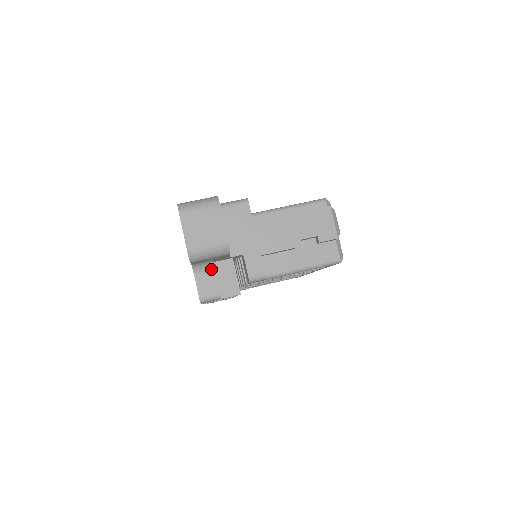
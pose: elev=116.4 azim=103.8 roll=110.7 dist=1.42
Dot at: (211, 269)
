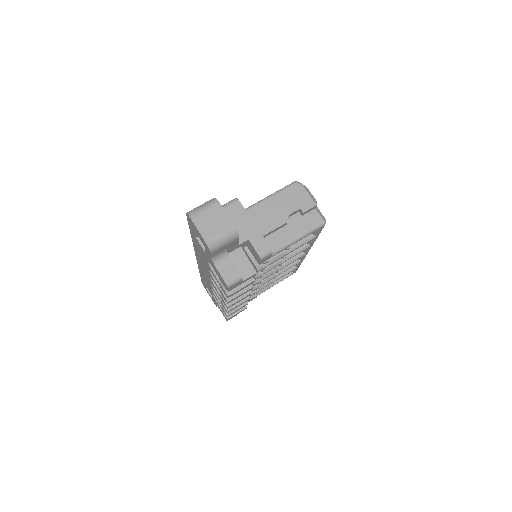
Dot at: (227, 258)
